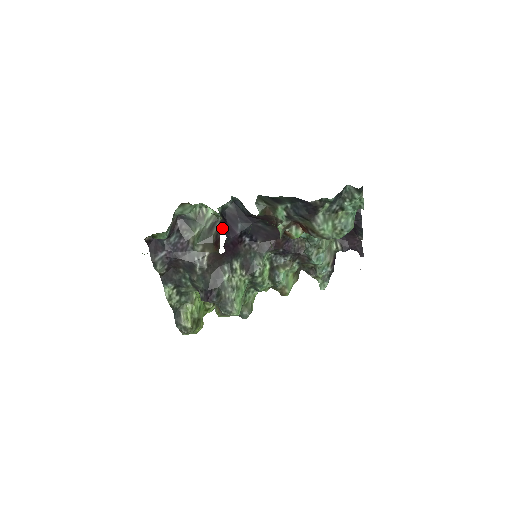
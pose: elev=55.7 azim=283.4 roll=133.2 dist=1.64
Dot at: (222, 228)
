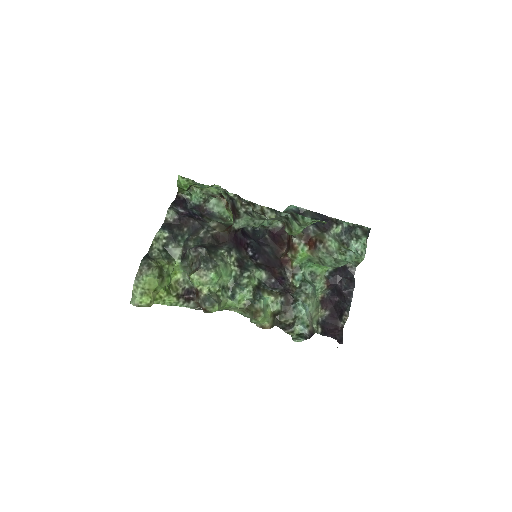
Dot at: occluded
